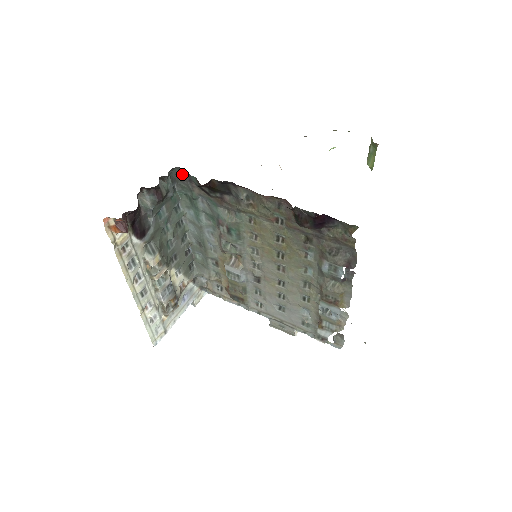
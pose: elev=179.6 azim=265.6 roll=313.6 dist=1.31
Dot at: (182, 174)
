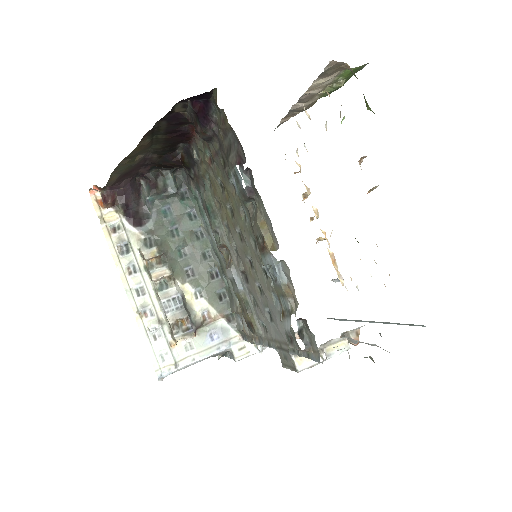
Dot at: (186, 175)
